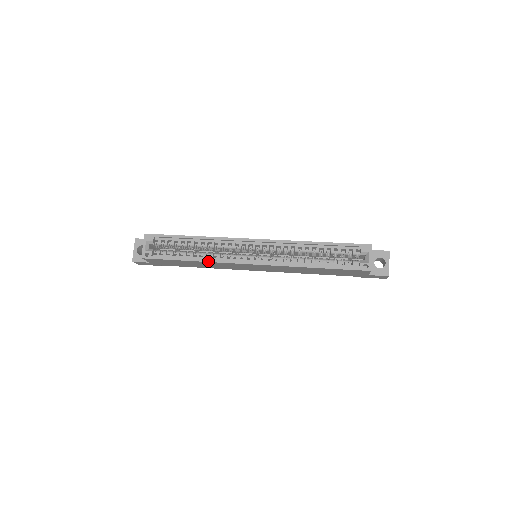
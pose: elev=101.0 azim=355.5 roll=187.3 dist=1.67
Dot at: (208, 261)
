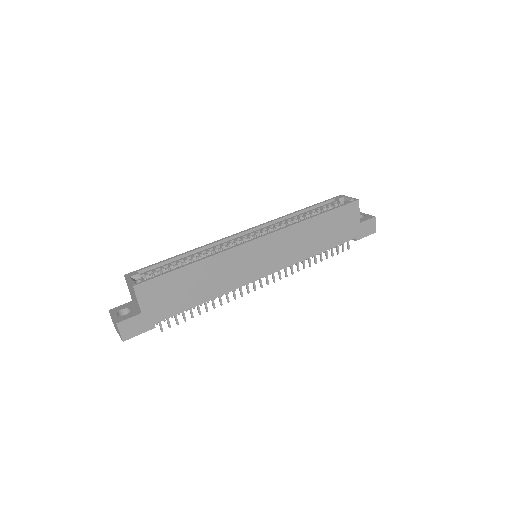
Dot at: (213, 254)
